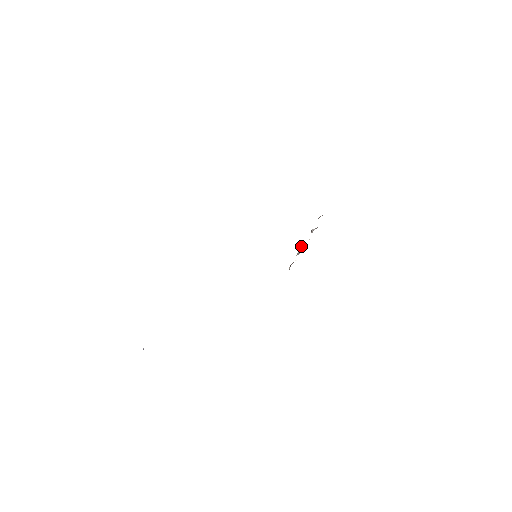
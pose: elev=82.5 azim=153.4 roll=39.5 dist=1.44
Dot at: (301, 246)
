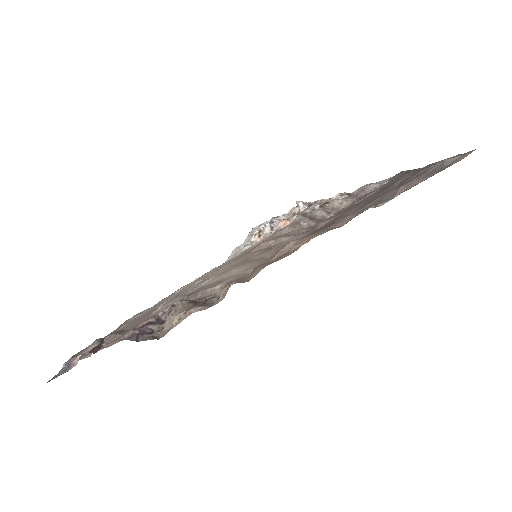
Dot at: (283, 222)
